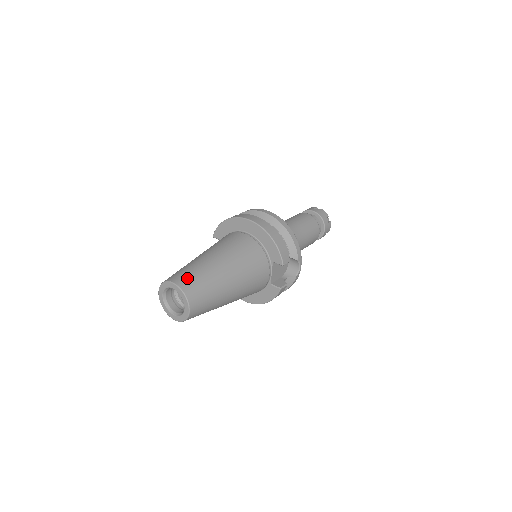
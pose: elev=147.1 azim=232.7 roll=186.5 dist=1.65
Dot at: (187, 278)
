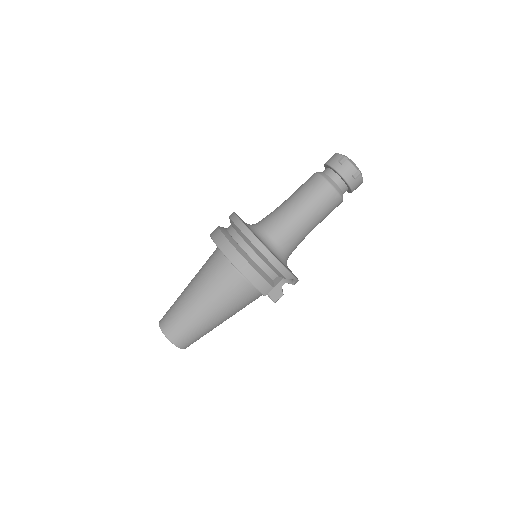
Dot at: (172, 327)
